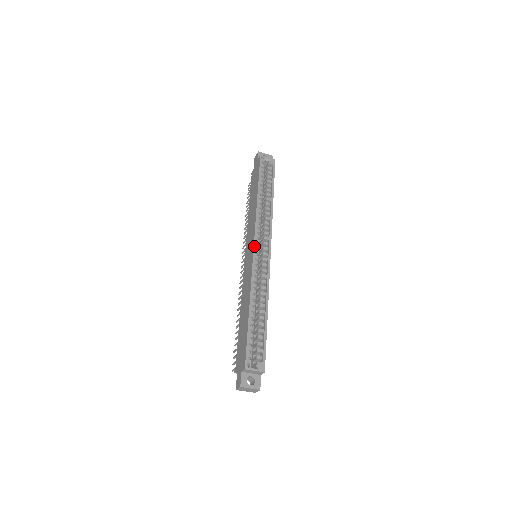
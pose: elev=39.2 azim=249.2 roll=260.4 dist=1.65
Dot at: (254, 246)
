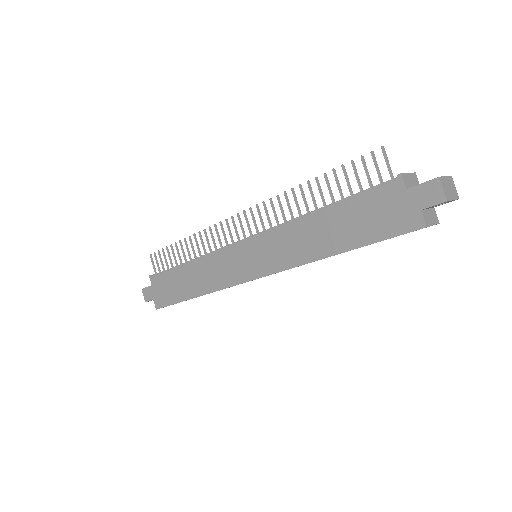
Dot at: occluded
